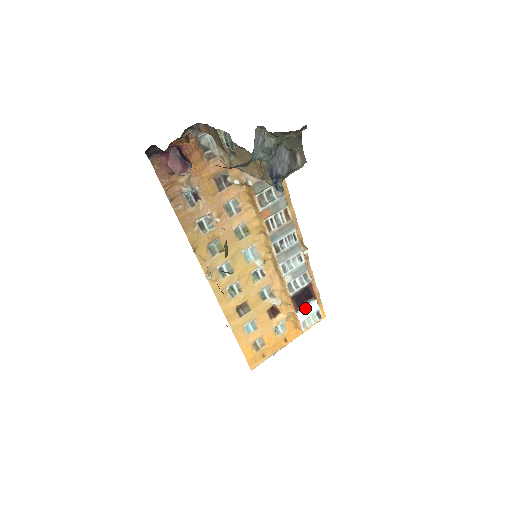
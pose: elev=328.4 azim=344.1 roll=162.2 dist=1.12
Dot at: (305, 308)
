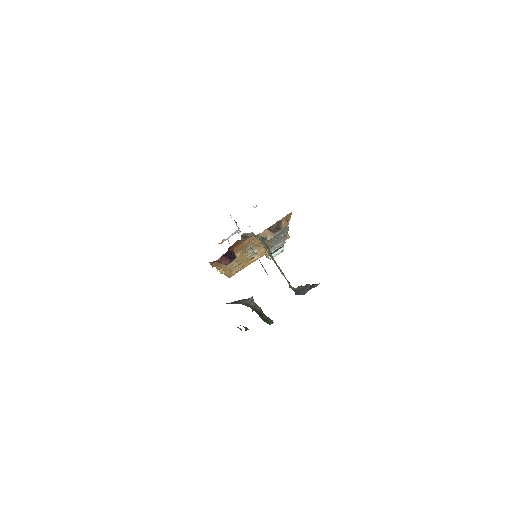
Dot at: (275, 252)
